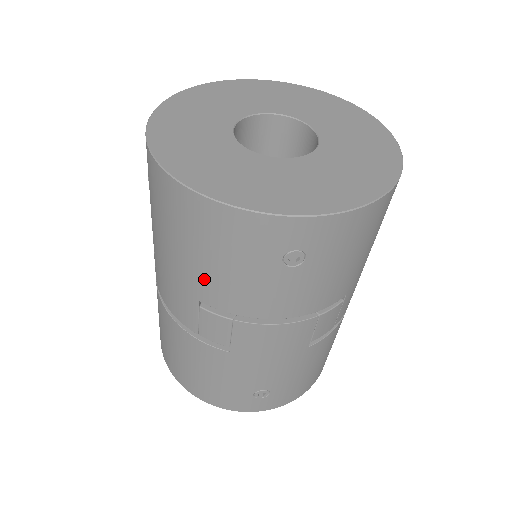
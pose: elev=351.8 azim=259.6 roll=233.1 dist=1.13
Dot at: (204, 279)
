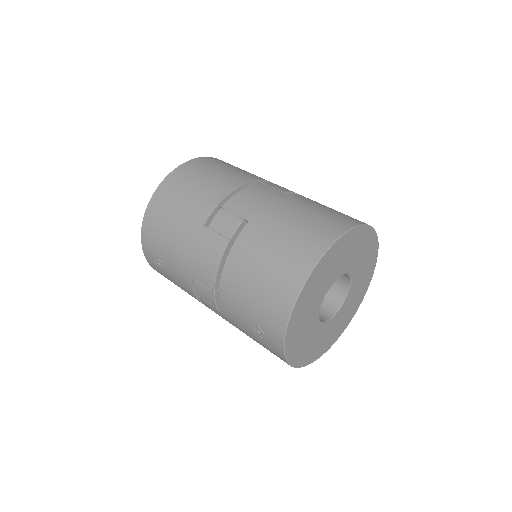
Dot at: occluded
